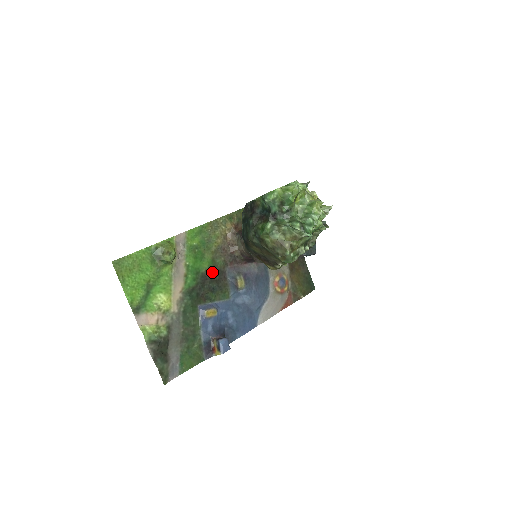
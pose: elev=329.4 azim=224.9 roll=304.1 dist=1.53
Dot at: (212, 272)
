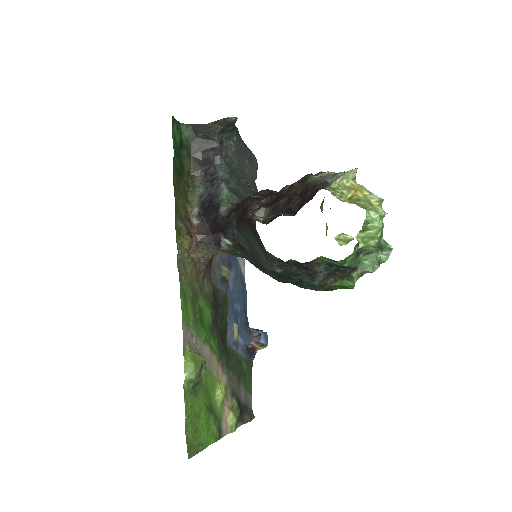
Dot at: (213, 307)
